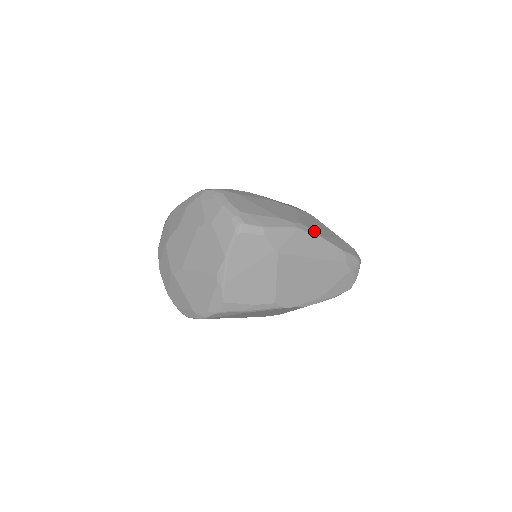
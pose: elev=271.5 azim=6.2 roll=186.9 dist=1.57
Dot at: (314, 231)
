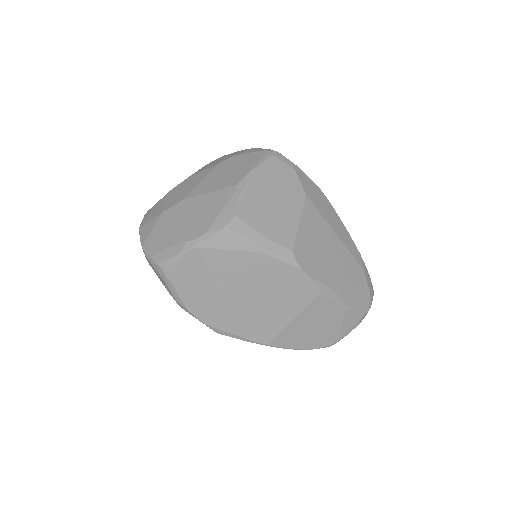
Dot at: occluded
